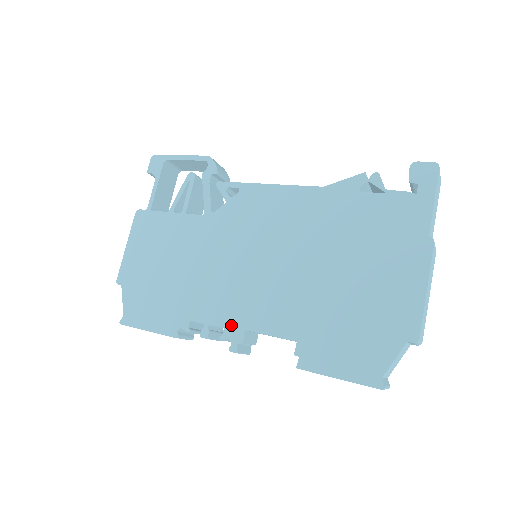
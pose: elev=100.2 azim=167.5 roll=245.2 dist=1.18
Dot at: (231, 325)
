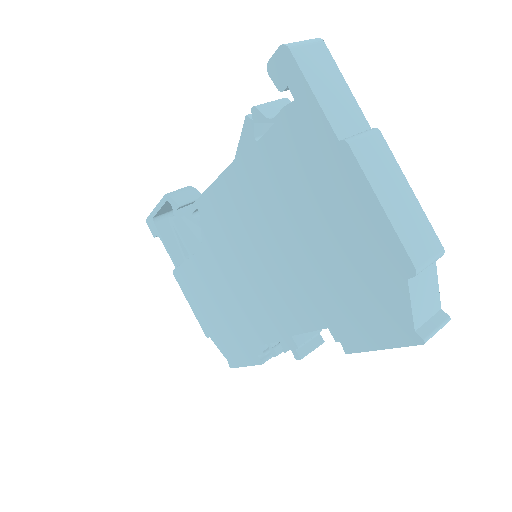
Dot at: (281, 336)
